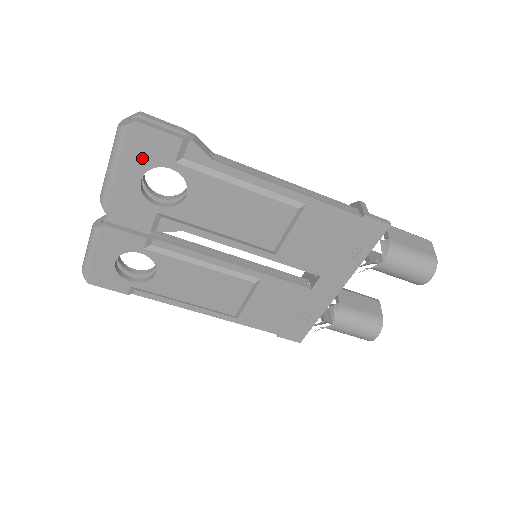
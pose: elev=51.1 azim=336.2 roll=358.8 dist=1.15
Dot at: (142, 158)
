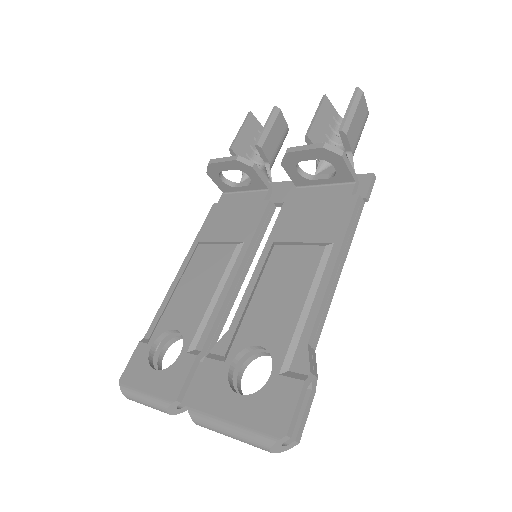
Dot at: occluded
